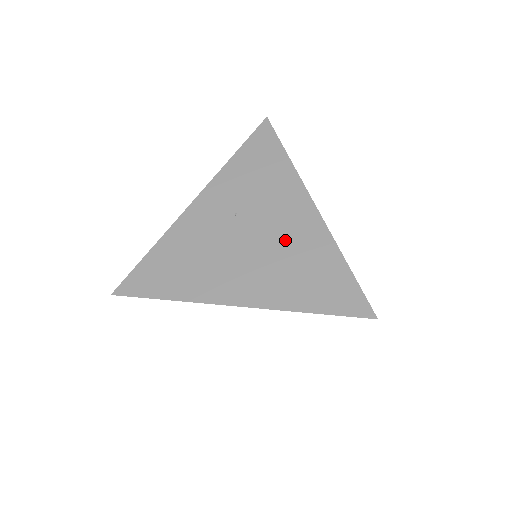
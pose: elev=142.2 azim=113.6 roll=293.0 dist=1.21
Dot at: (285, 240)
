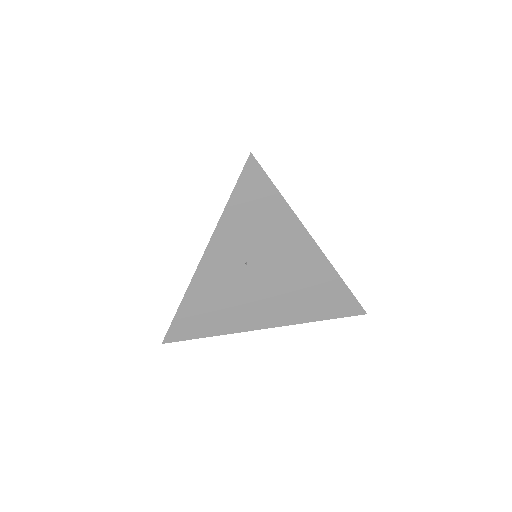
Dot at: (294, 276)
